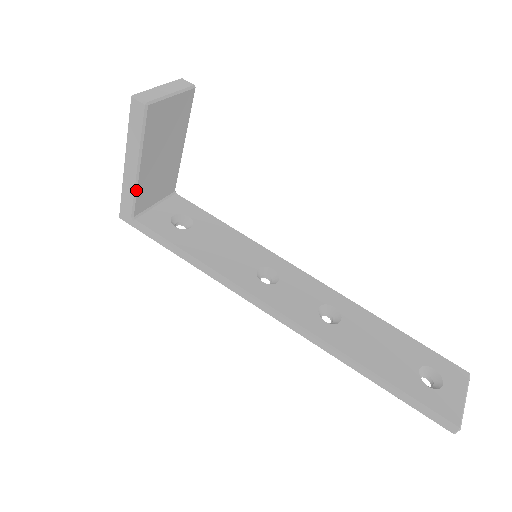
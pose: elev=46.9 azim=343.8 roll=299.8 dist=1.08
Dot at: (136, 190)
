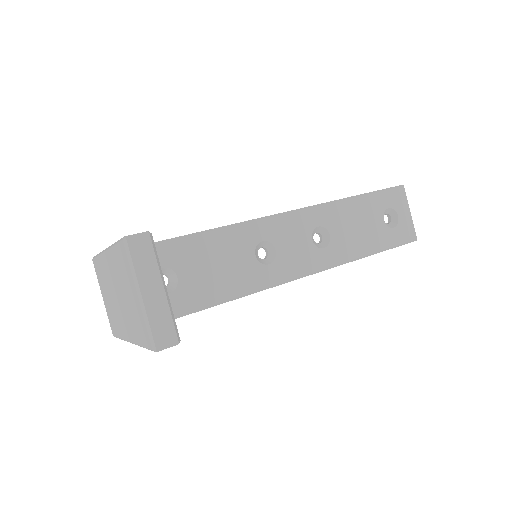
Dot at: occluded
